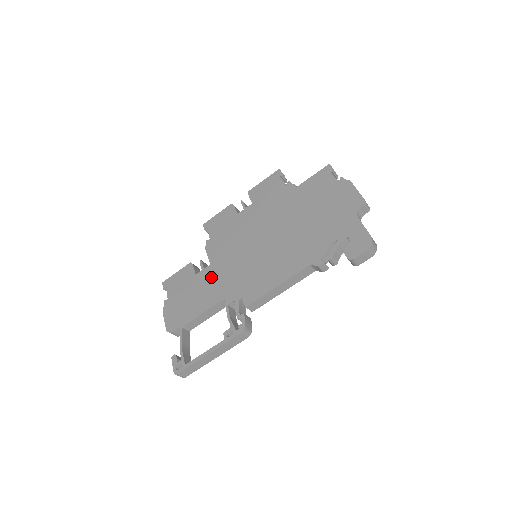
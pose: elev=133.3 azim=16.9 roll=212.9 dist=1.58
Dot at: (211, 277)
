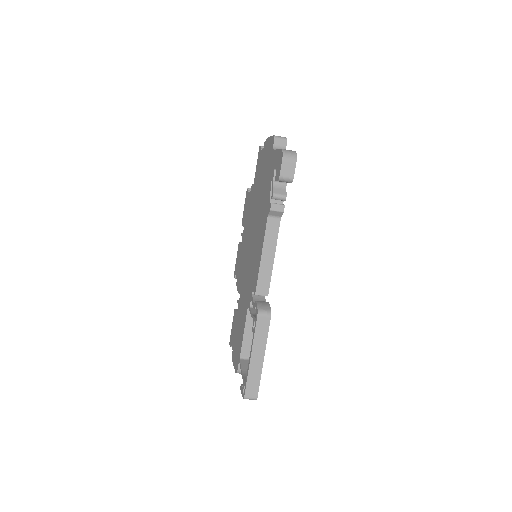
Dot at: (241, 302)
